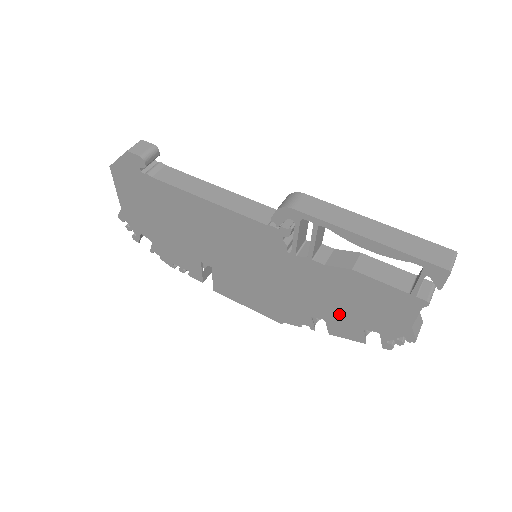
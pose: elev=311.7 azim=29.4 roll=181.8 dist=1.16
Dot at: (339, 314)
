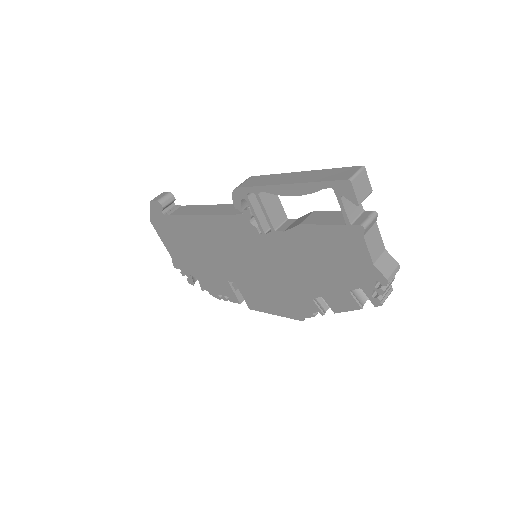
Dot at: (325, 283)
